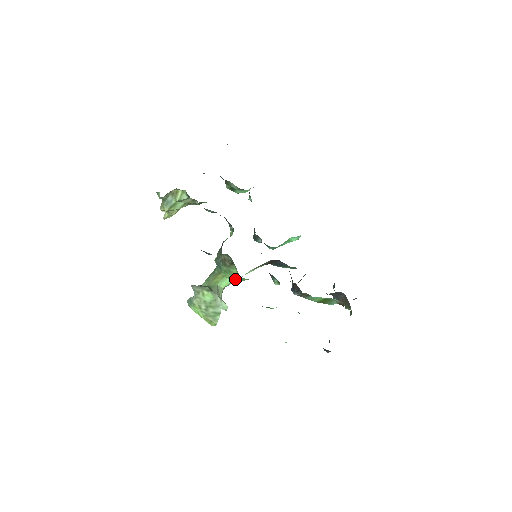
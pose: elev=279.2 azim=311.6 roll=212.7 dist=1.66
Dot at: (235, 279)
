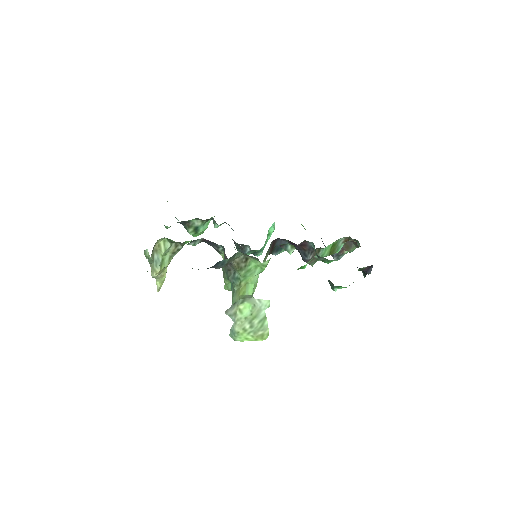
Dot at: (255, 281)
